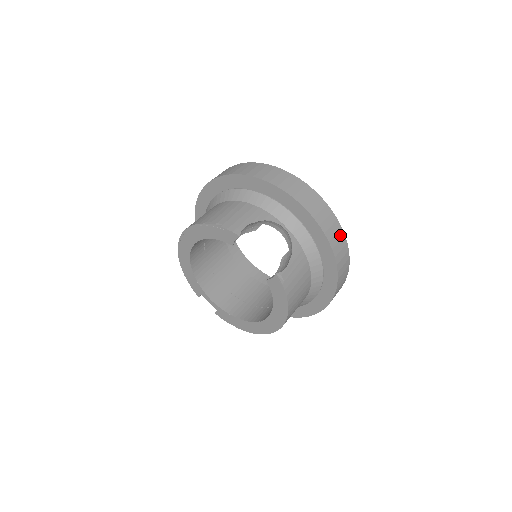
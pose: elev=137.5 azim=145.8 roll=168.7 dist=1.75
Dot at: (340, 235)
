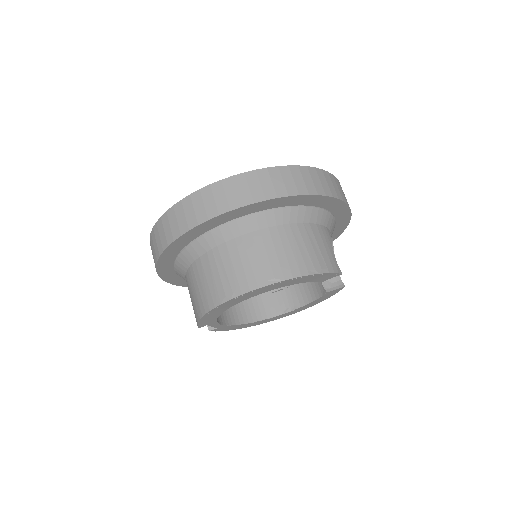
Dot at: occluded
